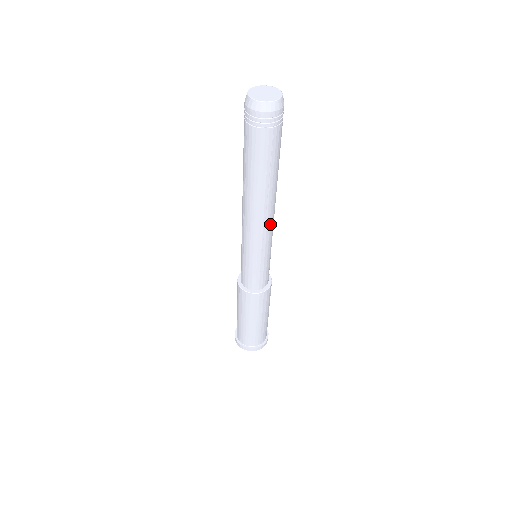
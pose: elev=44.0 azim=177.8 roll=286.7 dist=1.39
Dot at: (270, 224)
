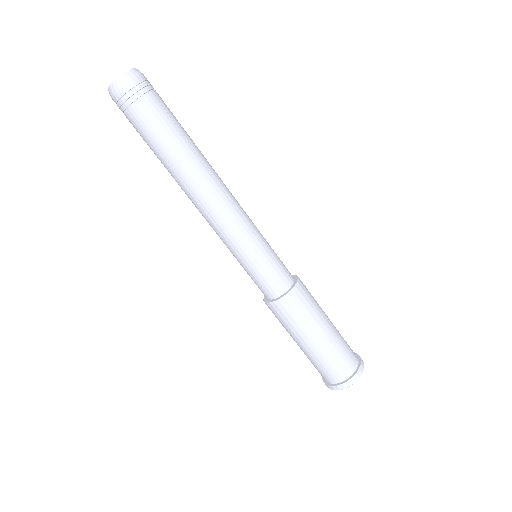
Dot at: (233, 198)
